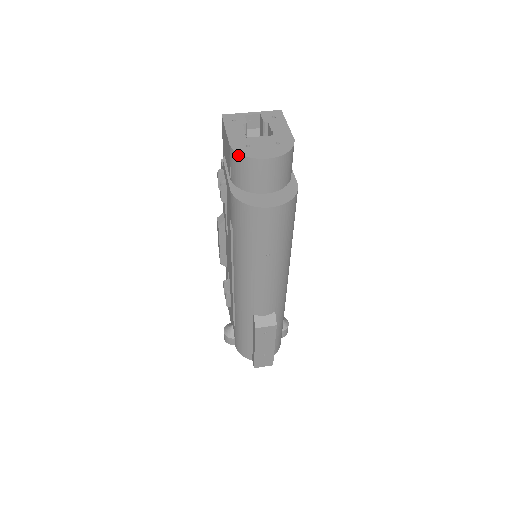
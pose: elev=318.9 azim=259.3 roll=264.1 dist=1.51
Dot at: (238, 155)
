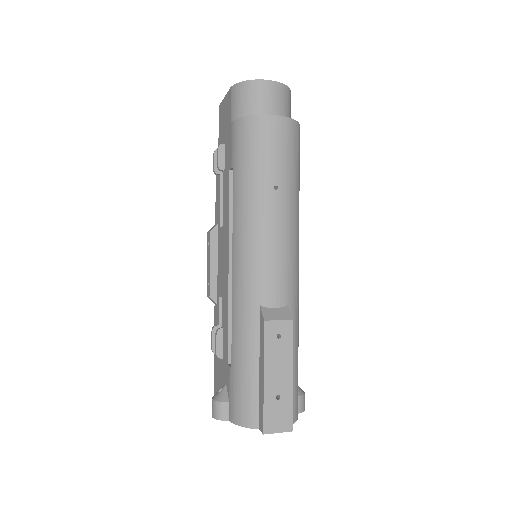
Dot at: (240, 84)
